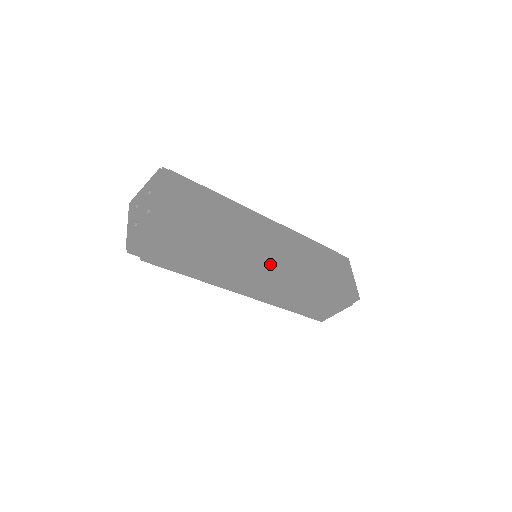
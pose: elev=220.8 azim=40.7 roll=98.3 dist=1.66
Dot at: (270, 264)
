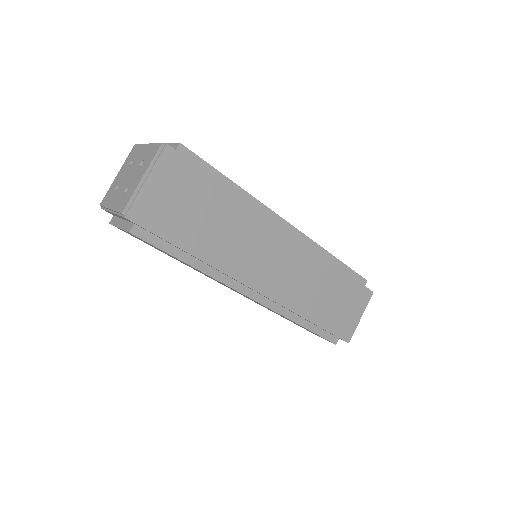
Dot at: (250, 288)
